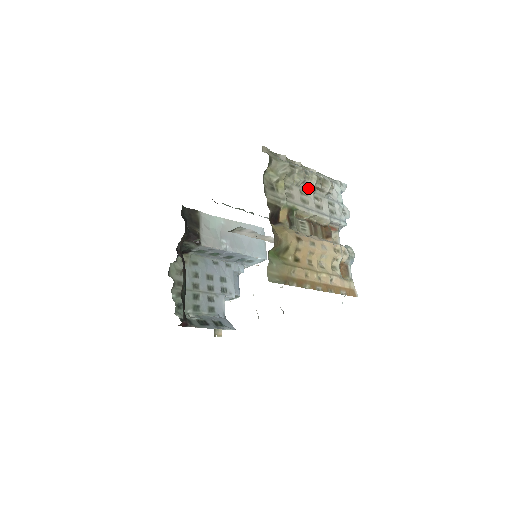
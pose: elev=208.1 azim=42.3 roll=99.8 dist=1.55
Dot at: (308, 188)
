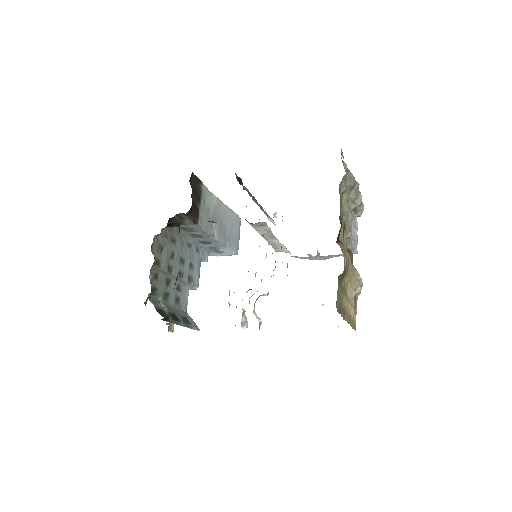
Dot at: (351, 206)
